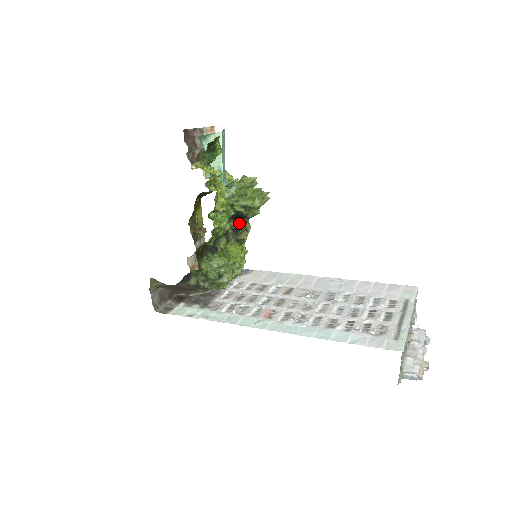
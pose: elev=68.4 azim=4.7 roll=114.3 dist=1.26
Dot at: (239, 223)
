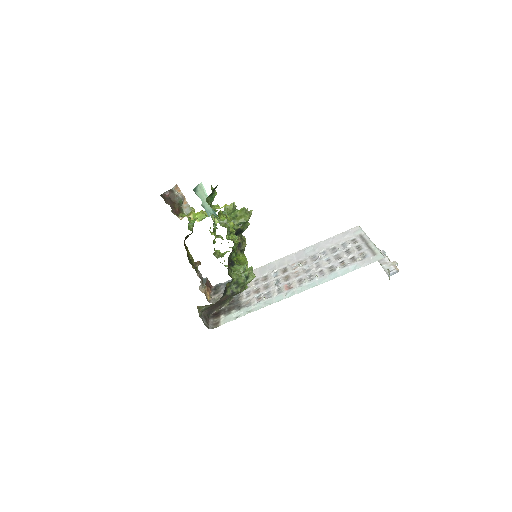
Dot at: (239, 238)
